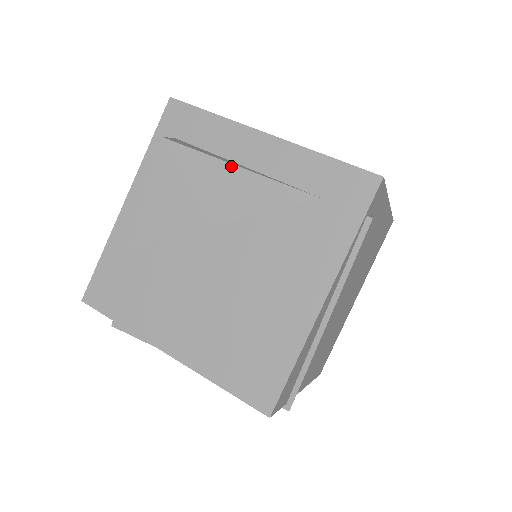
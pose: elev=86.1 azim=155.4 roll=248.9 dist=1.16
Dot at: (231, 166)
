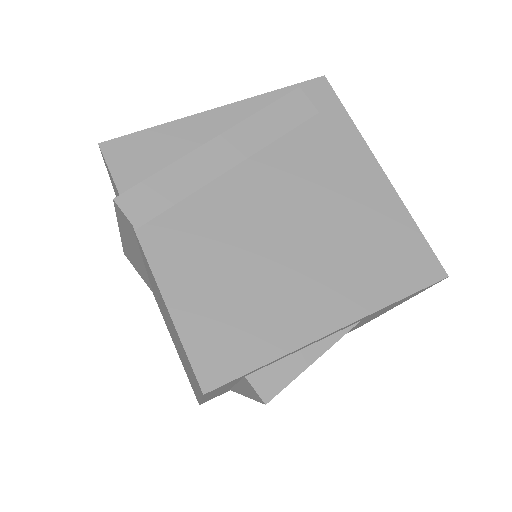
Dot at: occluded
